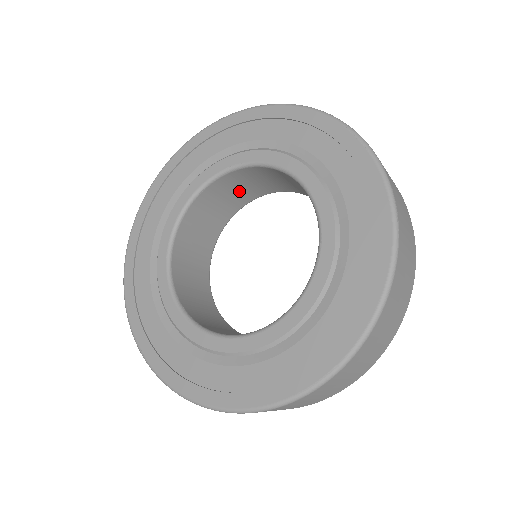
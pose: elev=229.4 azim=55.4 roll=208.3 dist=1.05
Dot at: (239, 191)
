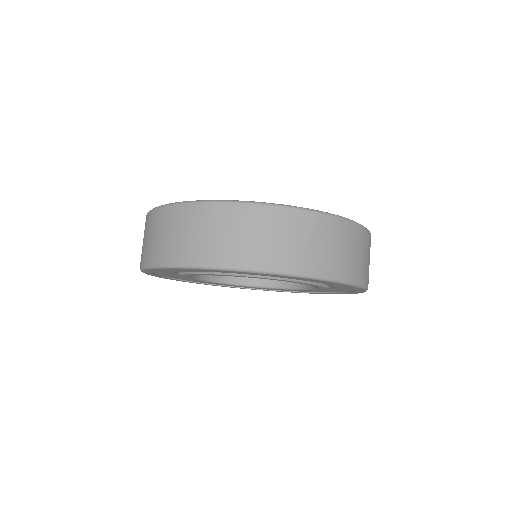
Dot at: occluded
